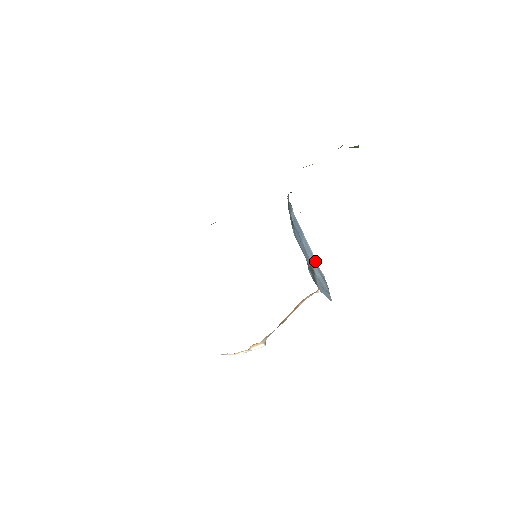
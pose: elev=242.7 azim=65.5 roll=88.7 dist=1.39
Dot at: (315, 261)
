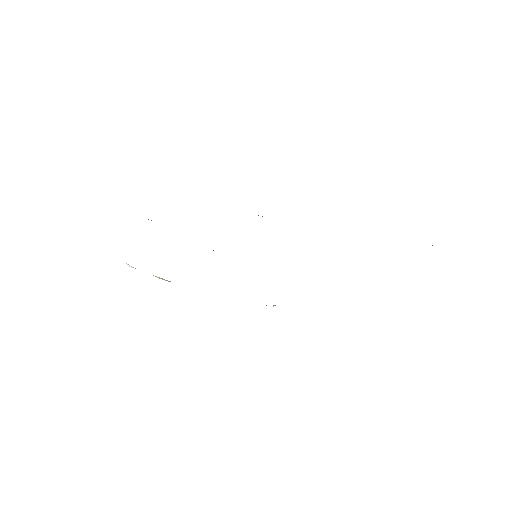
Dot at: occluded
